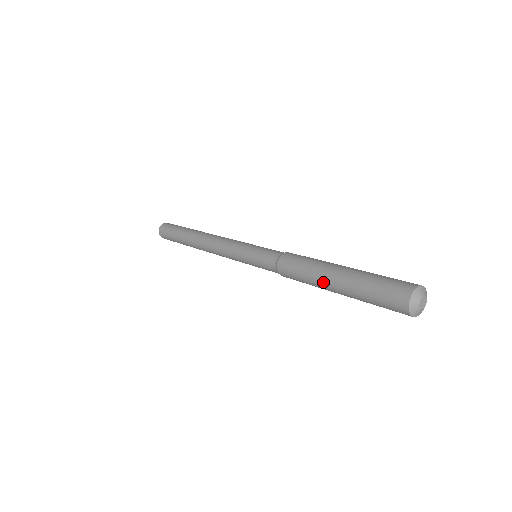
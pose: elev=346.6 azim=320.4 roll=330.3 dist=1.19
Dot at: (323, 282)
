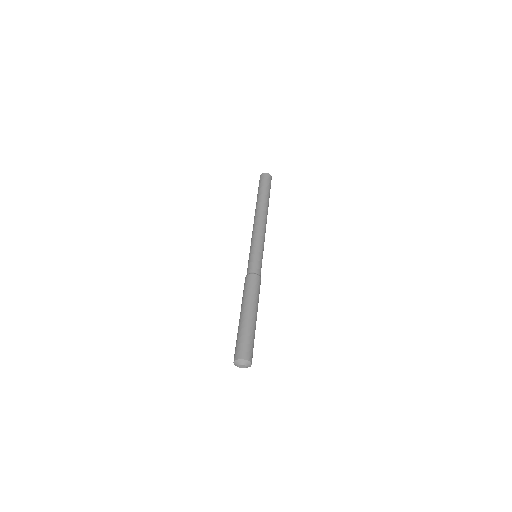
Dot at: occluded
